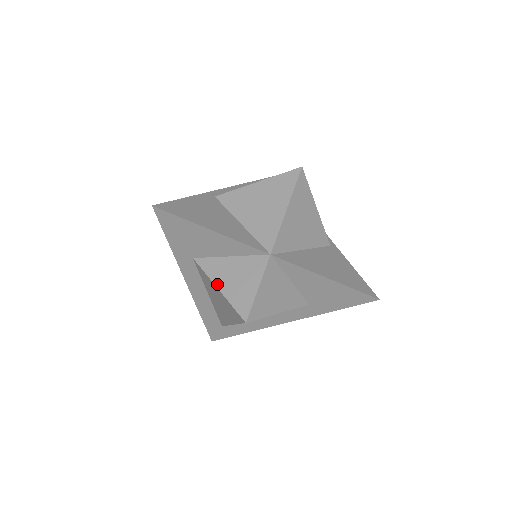
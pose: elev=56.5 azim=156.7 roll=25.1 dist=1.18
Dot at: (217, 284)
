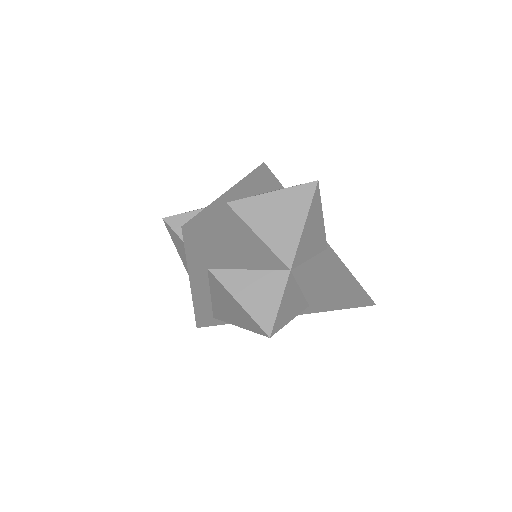
Dot at: (237, 298)
